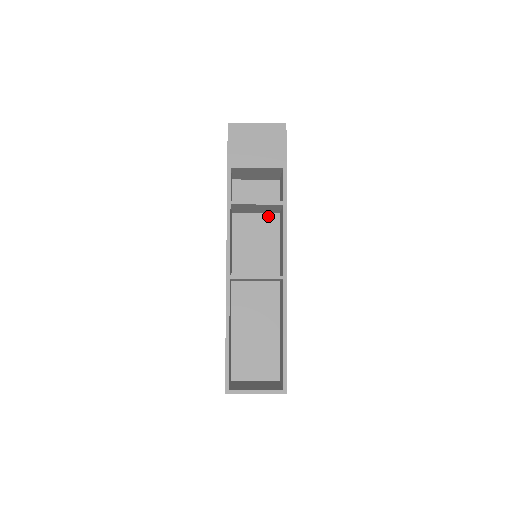
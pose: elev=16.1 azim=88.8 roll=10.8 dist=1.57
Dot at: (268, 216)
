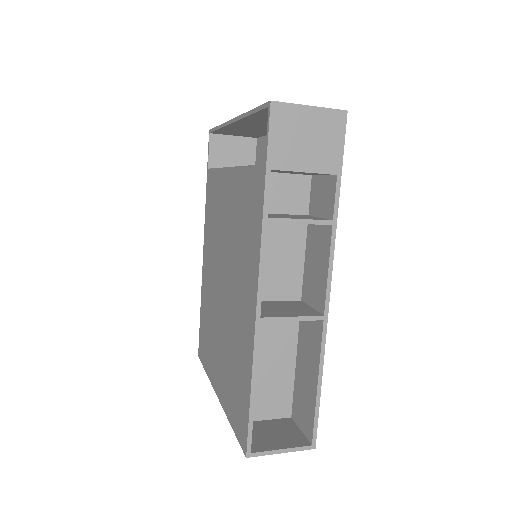
Dot at: occluded
